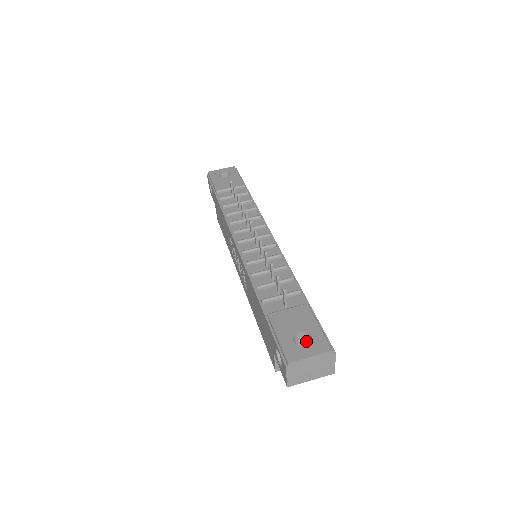
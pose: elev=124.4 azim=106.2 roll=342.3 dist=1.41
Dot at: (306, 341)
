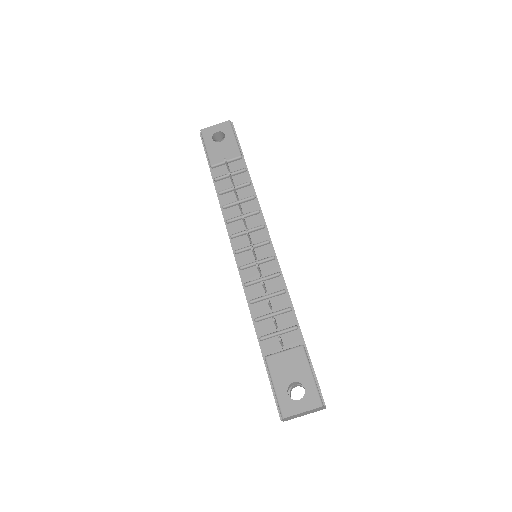
Dot at: occluded
